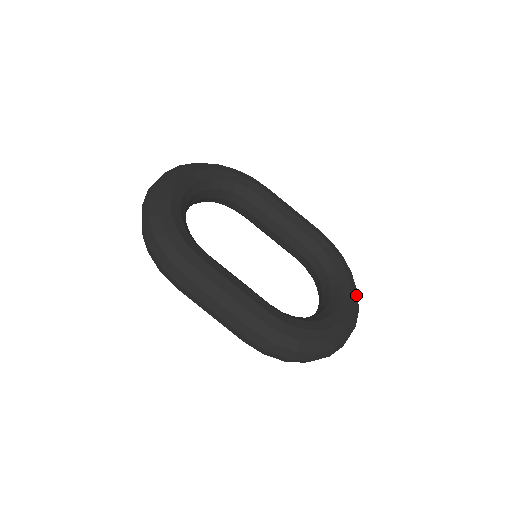
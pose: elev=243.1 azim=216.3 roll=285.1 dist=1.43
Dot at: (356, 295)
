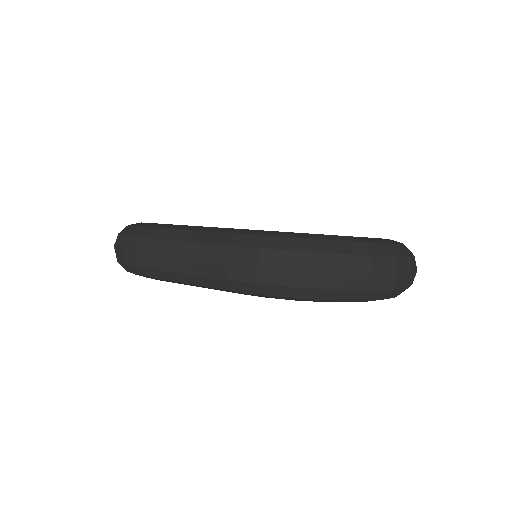
Dot at: occluded
